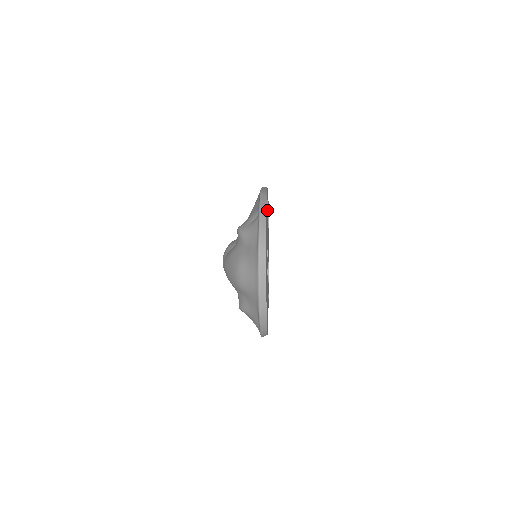
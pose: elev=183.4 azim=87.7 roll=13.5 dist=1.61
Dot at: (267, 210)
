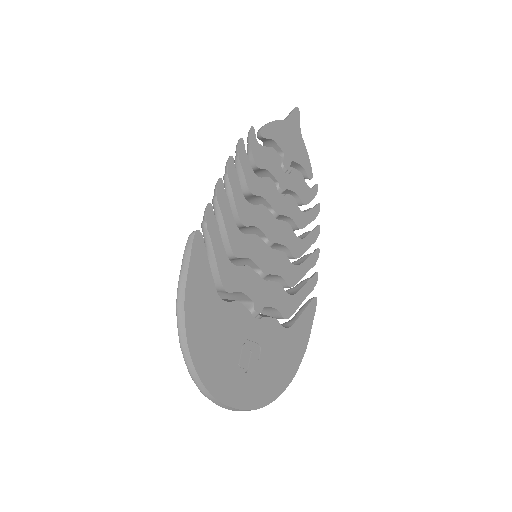
Dot at: (215, 260)
